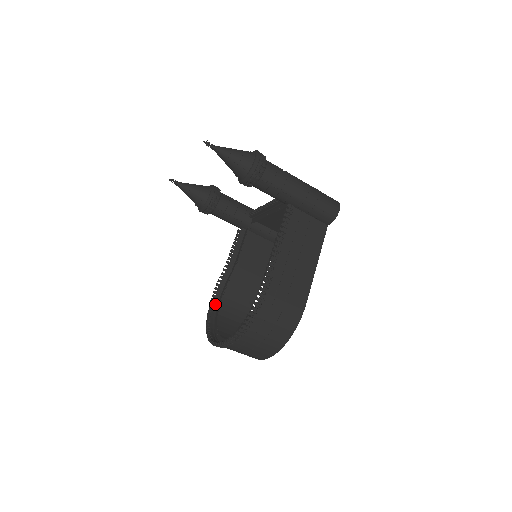
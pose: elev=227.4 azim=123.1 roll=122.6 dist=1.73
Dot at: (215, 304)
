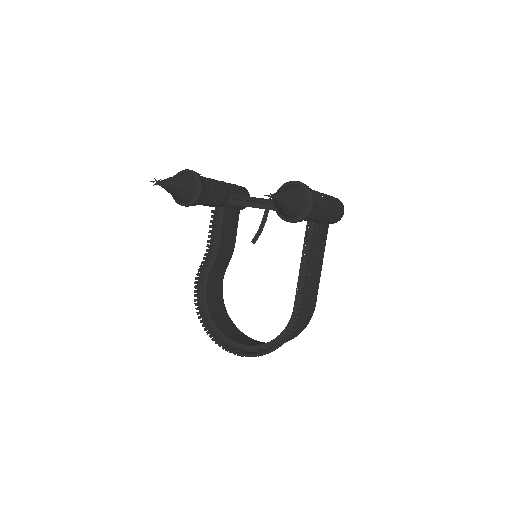
Dot at: (199, 295)
